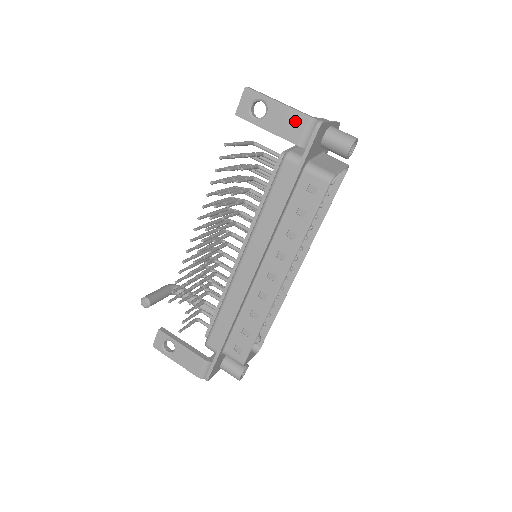
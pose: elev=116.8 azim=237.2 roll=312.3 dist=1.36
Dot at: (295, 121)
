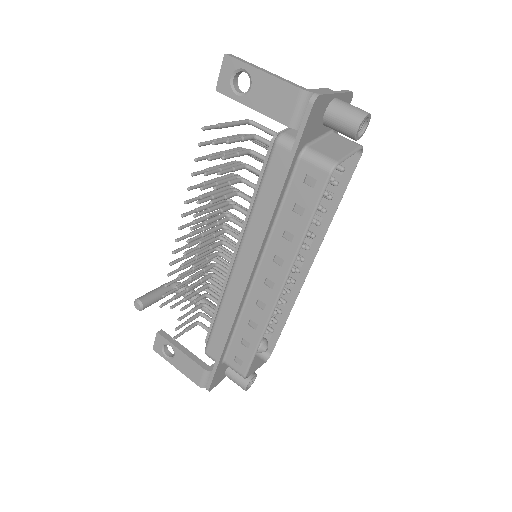
Dot at: (284, 95)
